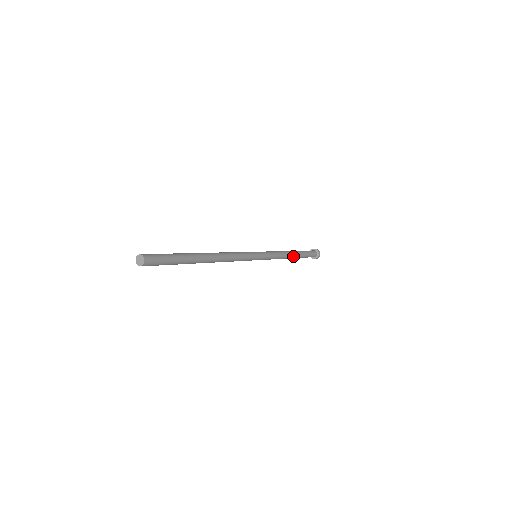
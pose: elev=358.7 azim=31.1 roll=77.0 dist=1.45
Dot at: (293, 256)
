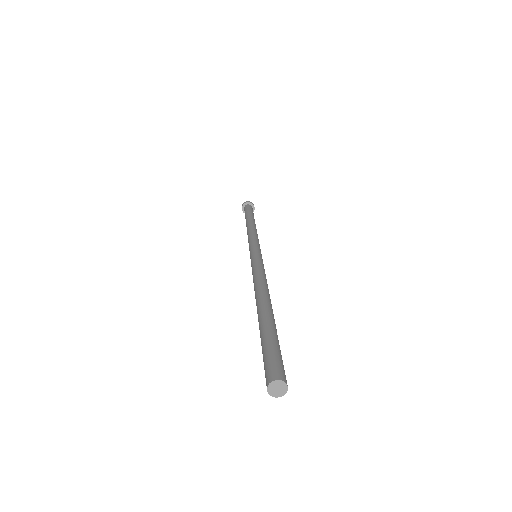
Dot at: occluded
